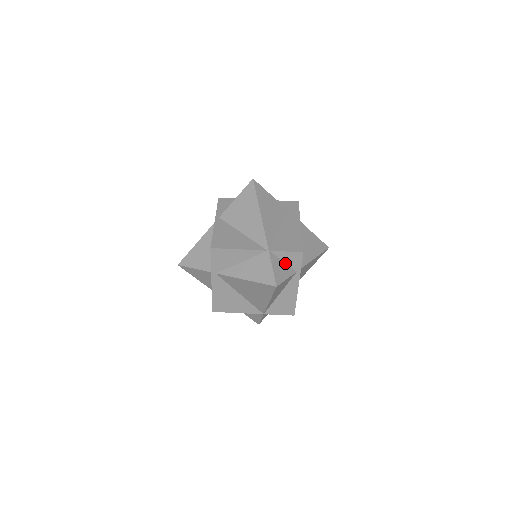
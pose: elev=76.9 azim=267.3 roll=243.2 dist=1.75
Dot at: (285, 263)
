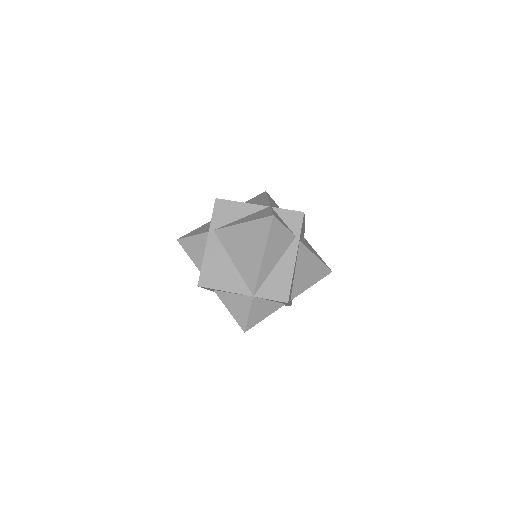
Dot at: (285, 224)
